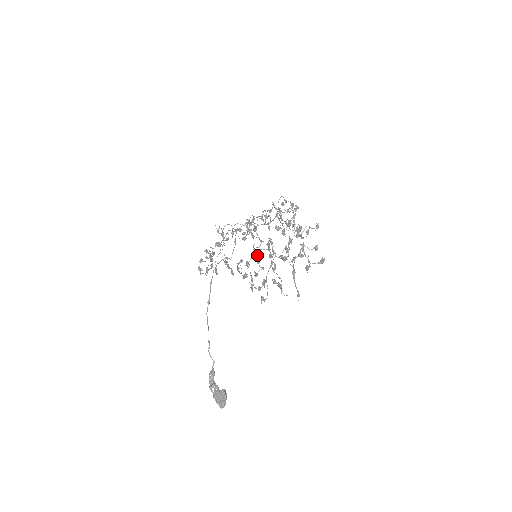
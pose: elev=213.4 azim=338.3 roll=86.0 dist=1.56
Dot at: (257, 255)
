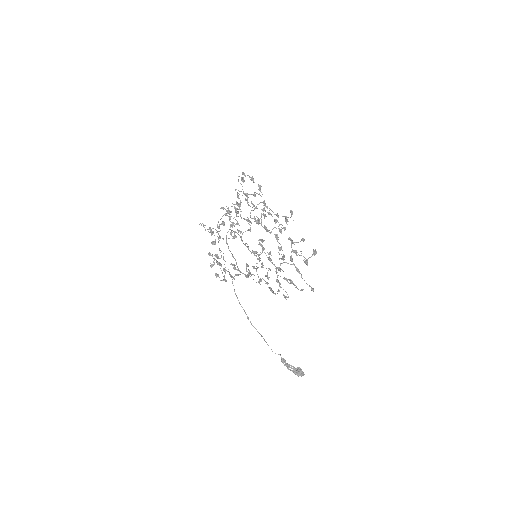
Dot at: occluded
